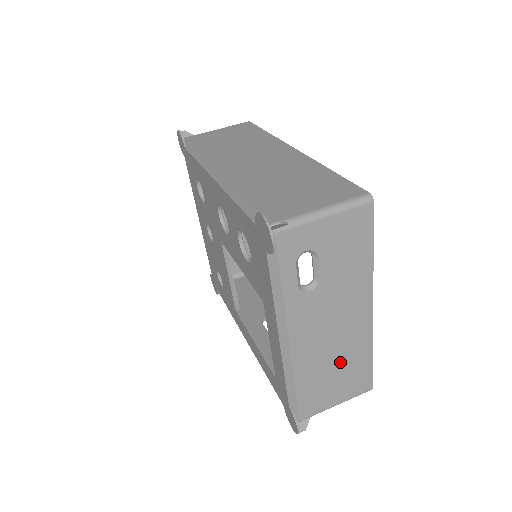
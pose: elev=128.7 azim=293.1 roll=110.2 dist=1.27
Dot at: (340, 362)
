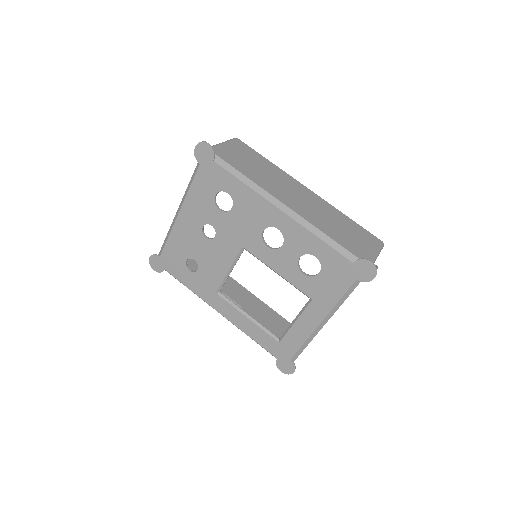
Dot at: occluded
